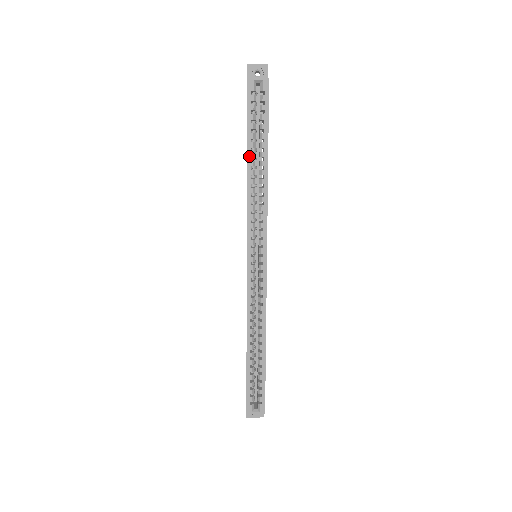
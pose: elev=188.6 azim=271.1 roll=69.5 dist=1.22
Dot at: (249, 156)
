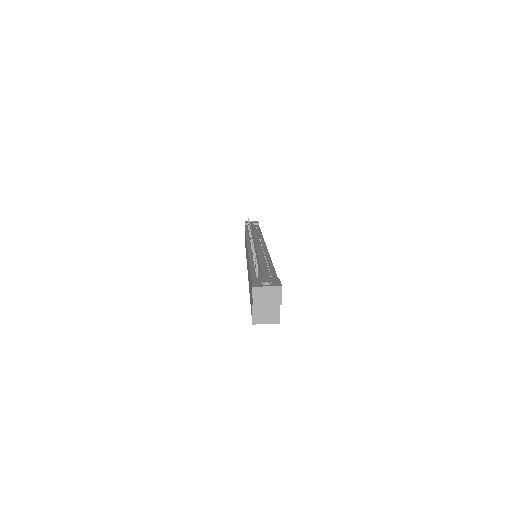
Dot at: occluded
